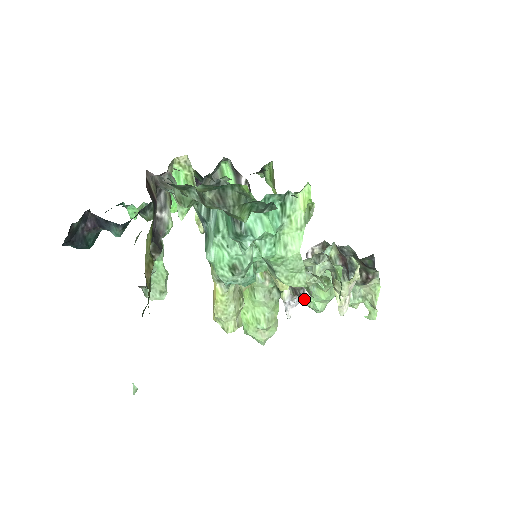
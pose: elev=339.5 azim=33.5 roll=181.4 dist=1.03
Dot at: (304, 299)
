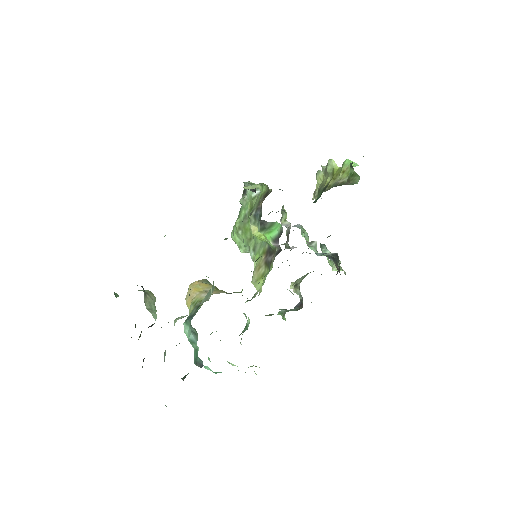
Dot at: occluded
